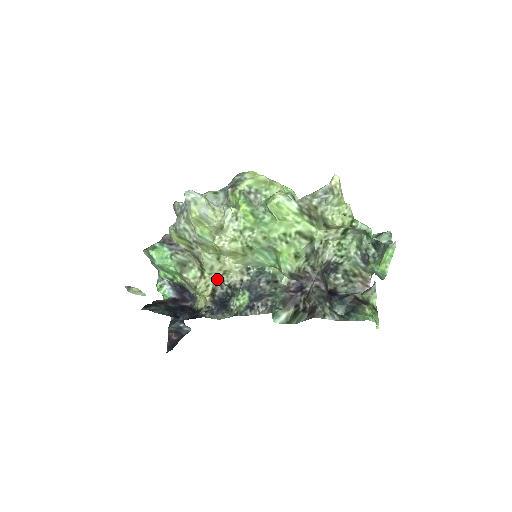
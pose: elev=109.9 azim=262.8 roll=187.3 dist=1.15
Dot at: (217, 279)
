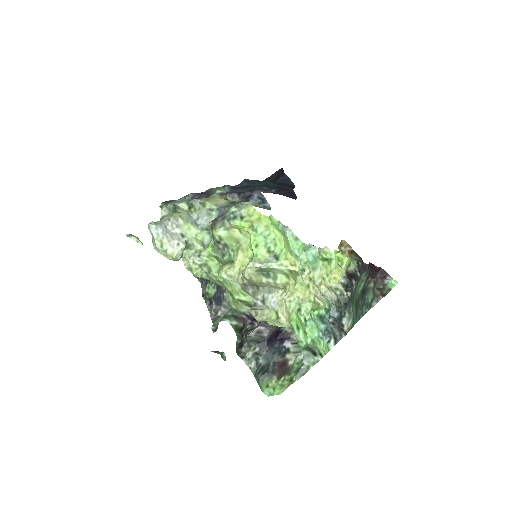
Dot at: occluded
